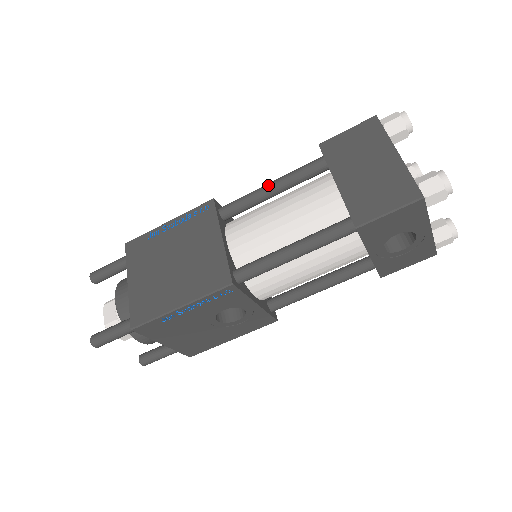
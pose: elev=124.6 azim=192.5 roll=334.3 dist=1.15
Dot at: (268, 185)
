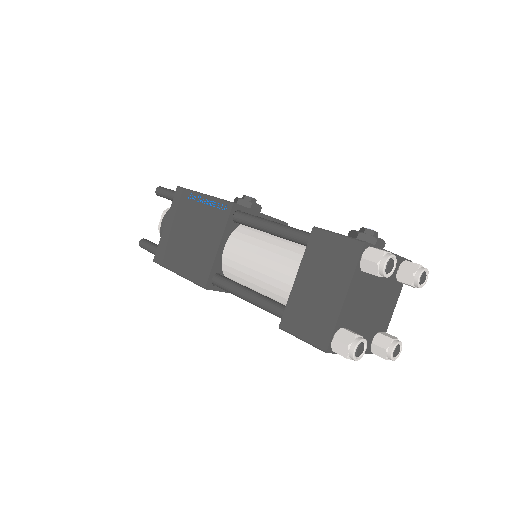
Dot at: (269, 225)
